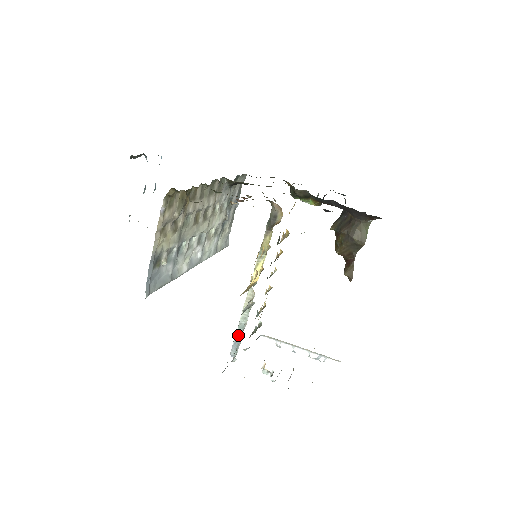
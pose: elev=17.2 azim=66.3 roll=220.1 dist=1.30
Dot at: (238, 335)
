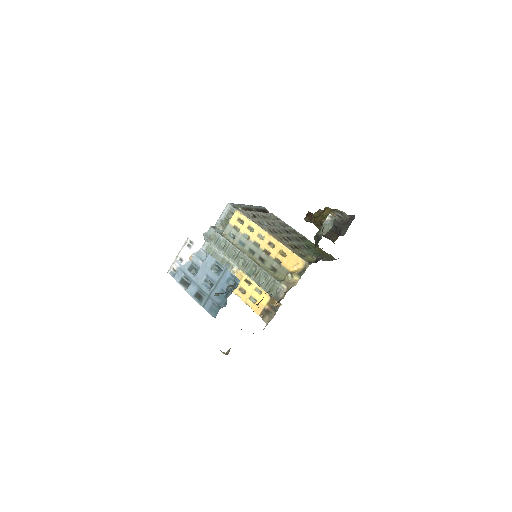
Dot at: (215, 248)
